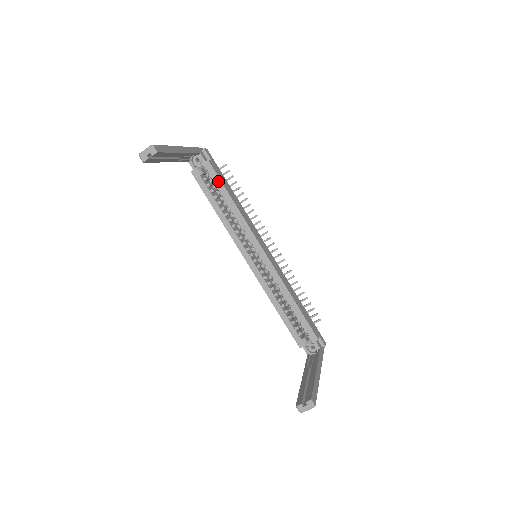
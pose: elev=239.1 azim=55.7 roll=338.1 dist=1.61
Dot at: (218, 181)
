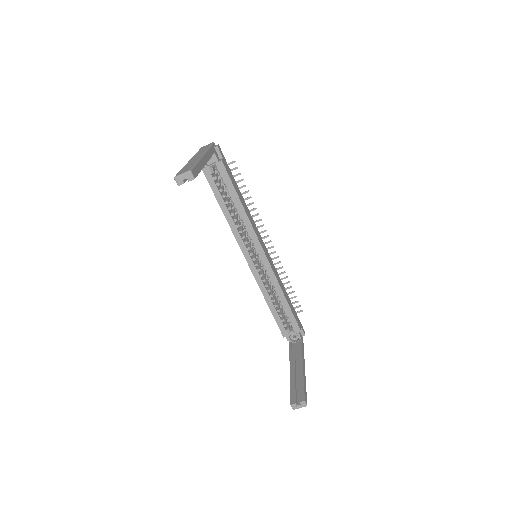
Dot at: (229, 182)
